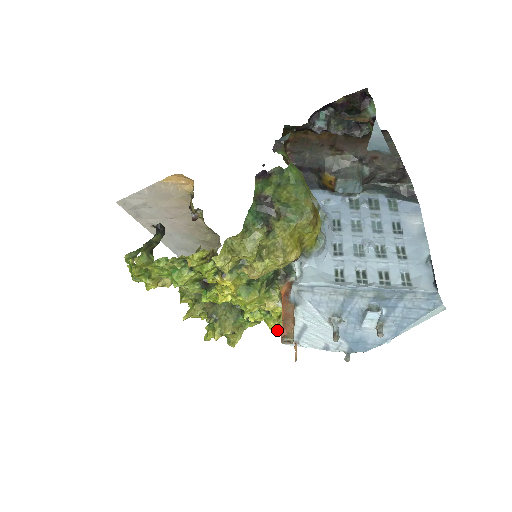
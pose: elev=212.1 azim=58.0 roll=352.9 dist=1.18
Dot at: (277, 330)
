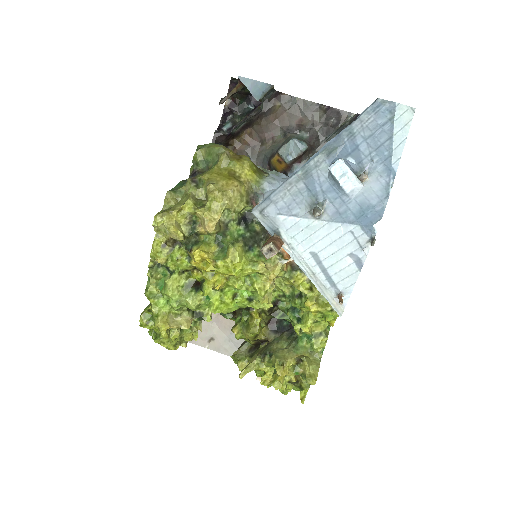
Dot at: (328, 312)
